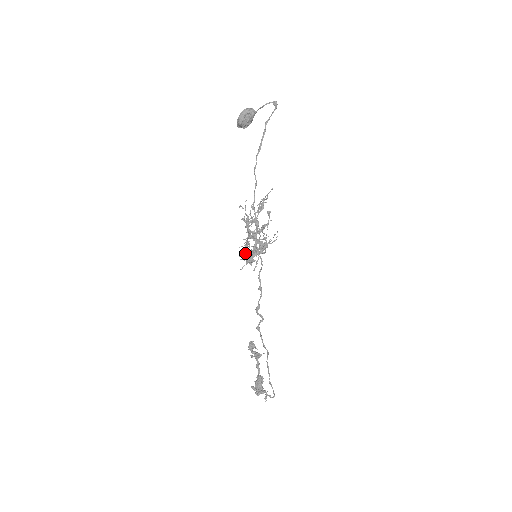
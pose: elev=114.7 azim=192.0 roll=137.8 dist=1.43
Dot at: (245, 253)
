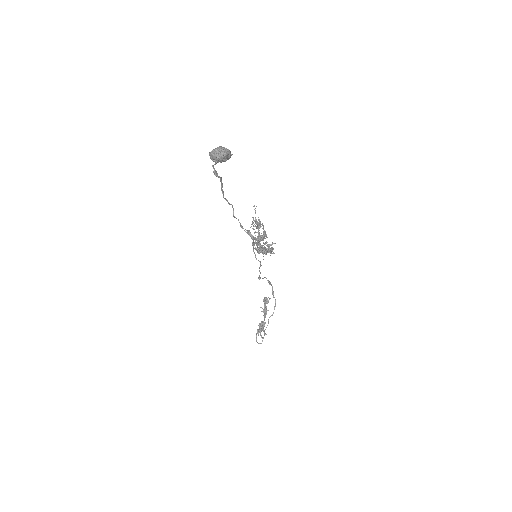
Dot at: occluded
